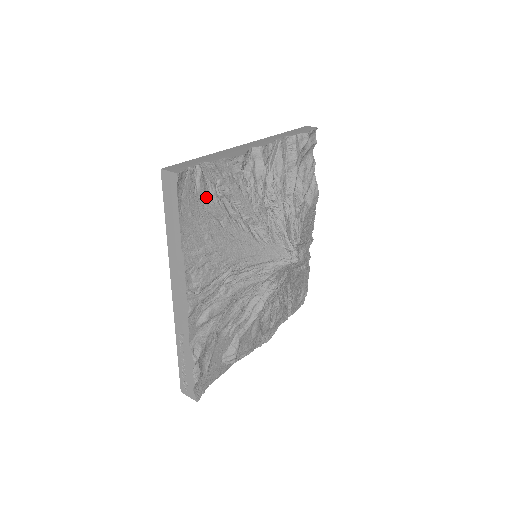
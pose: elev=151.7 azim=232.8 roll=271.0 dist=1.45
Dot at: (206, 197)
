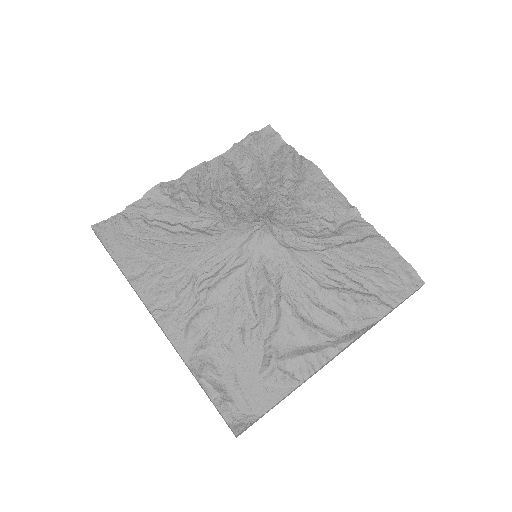
Dot at: (136, 230)
